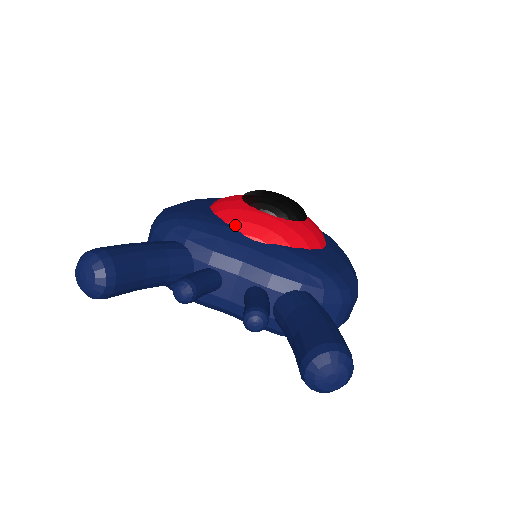
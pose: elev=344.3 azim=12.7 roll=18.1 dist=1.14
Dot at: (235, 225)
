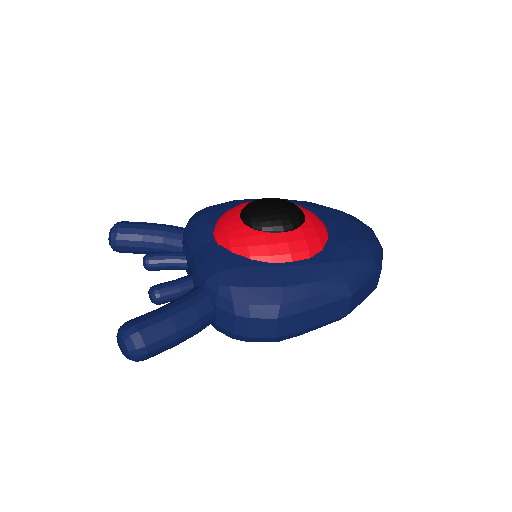
Dot at: (216, 224)
